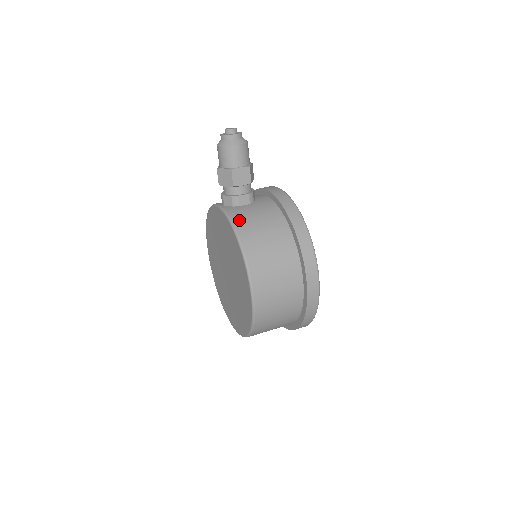
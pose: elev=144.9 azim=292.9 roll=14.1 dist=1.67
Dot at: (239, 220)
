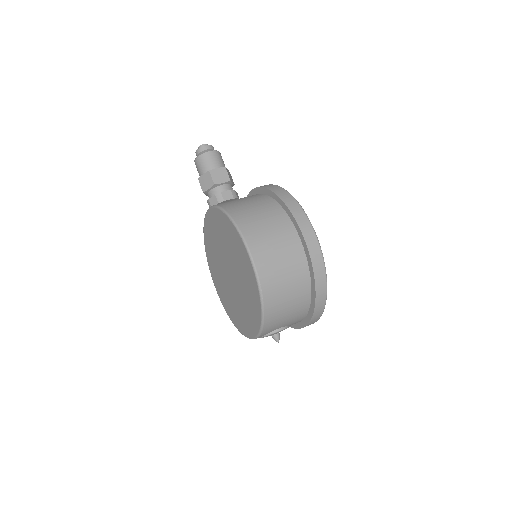
Dot at: (224, 204)
